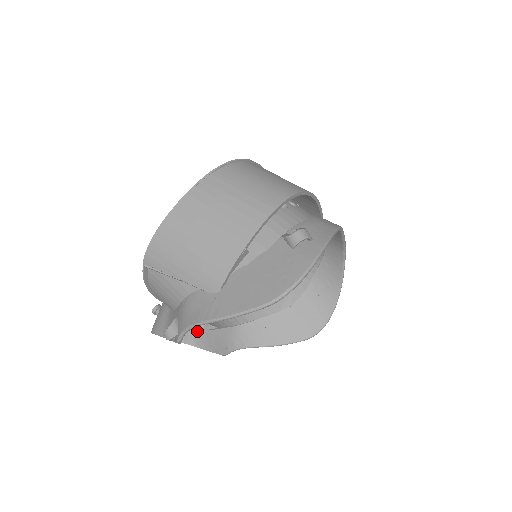
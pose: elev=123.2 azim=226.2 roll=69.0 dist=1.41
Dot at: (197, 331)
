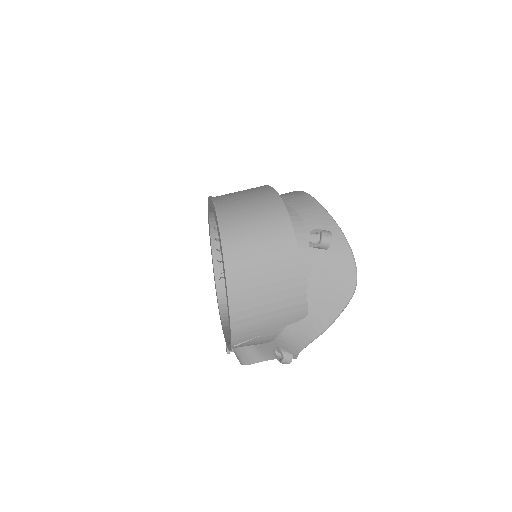
Dot at: occluded
